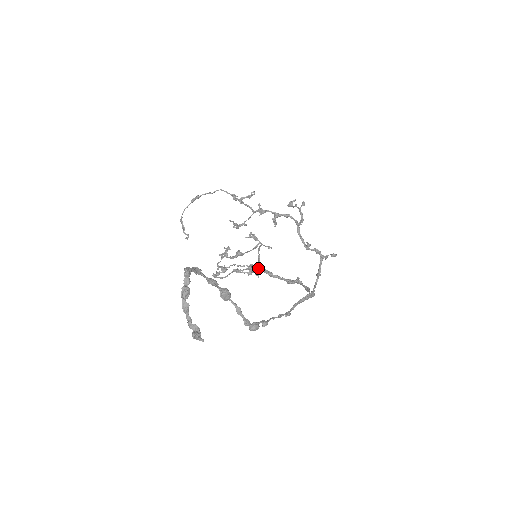
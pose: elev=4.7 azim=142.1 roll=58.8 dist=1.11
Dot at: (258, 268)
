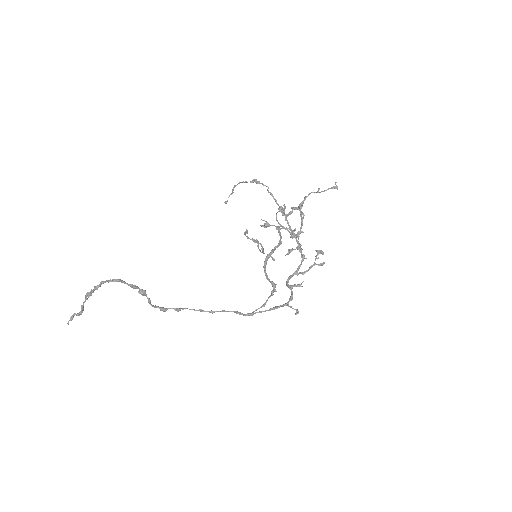
Dot at: (267, 255)
